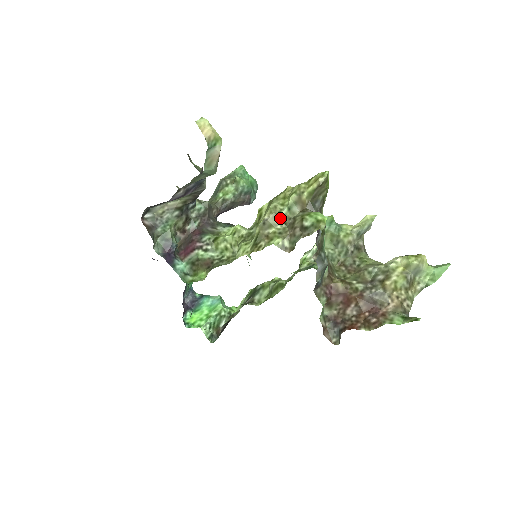
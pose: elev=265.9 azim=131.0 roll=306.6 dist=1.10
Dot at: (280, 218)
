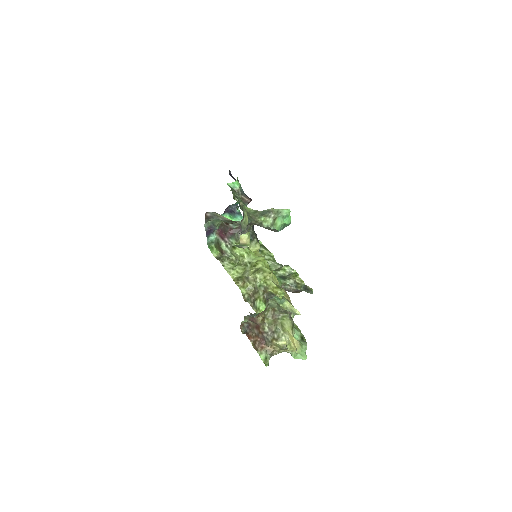
Dot at: (255, 283)
